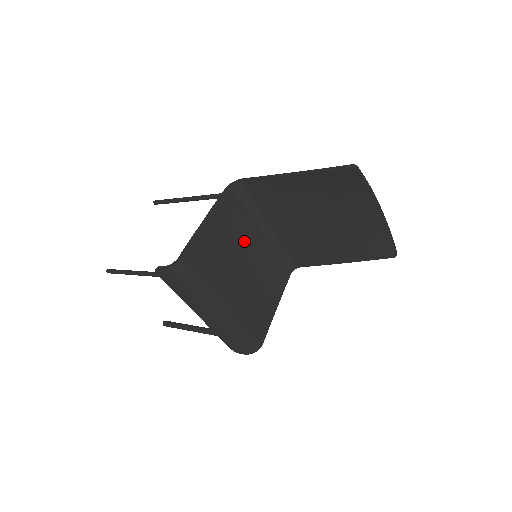
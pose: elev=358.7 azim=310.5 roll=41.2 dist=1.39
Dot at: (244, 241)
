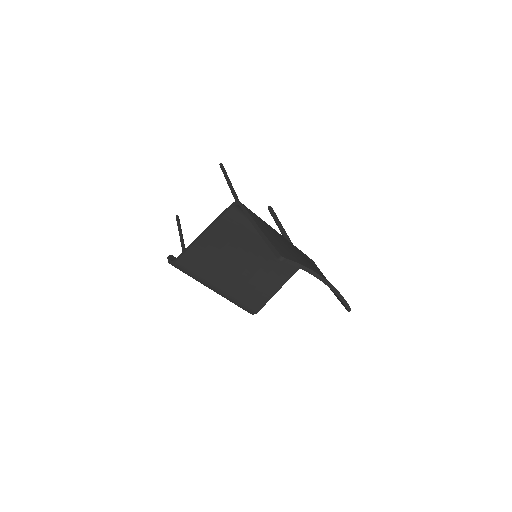
Dot at: (247, 243)
